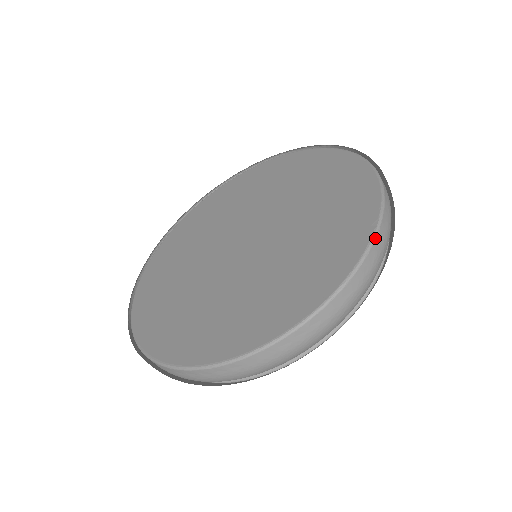
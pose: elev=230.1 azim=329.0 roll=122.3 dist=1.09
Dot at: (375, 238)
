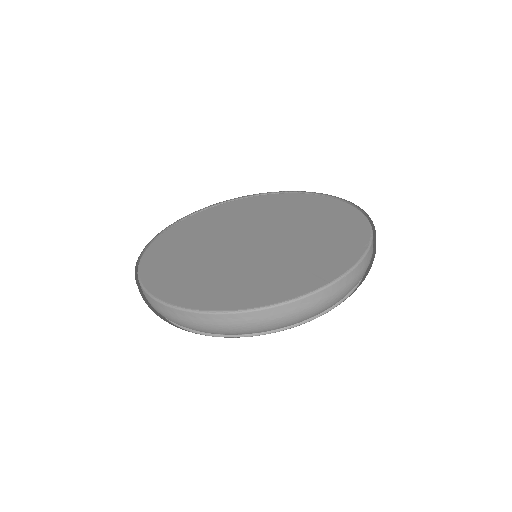
Dot at: (366, 254)
